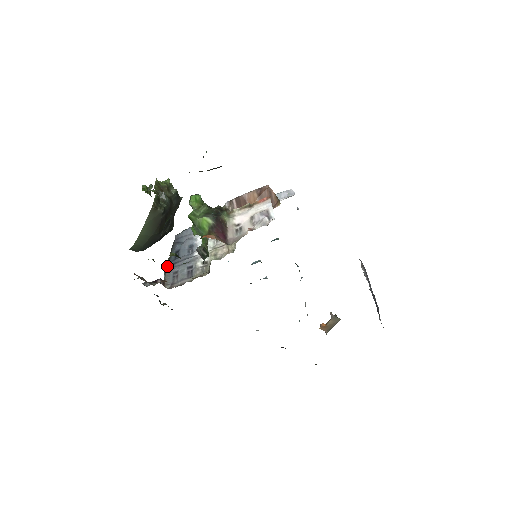
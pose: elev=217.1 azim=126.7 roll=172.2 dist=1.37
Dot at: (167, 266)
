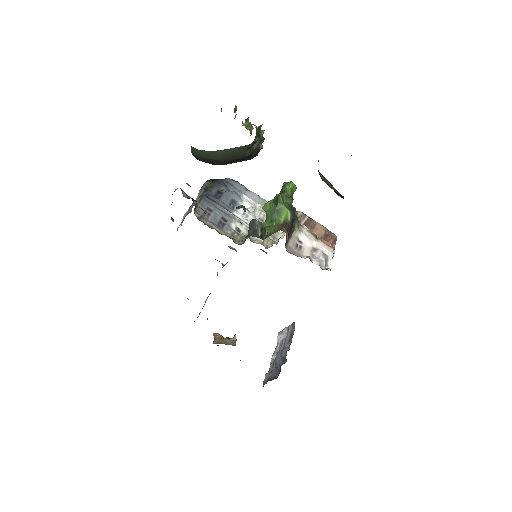
Dot at: (206, 195)
